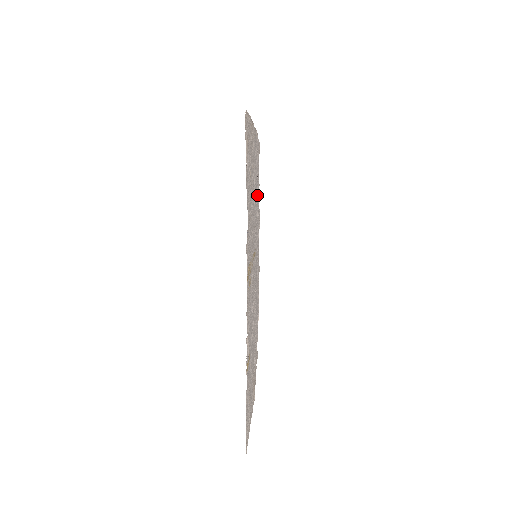
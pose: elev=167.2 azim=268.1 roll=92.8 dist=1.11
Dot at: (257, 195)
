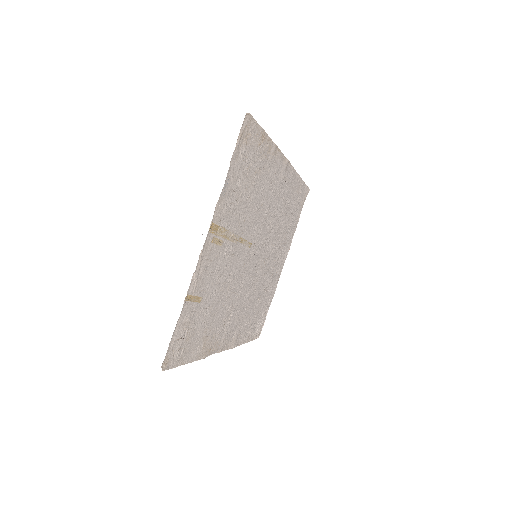
Dot at: (277, 213)
